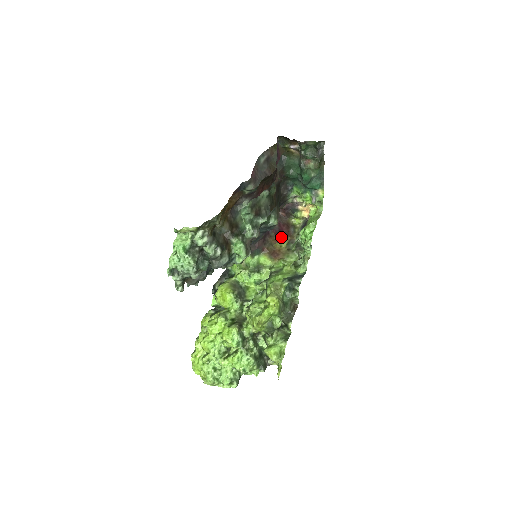
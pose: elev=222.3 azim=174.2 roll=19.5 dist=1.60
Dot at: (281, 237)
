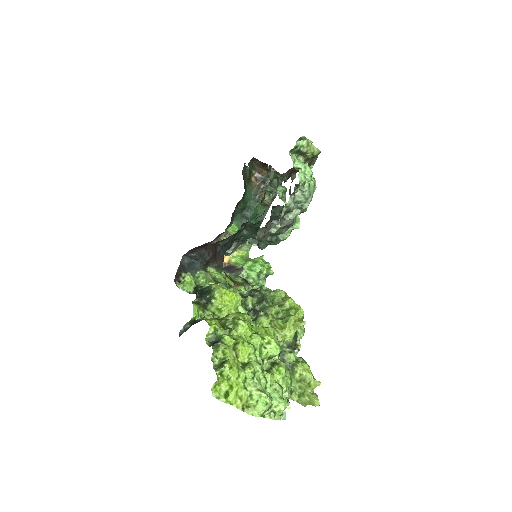
Dot at: occluded
